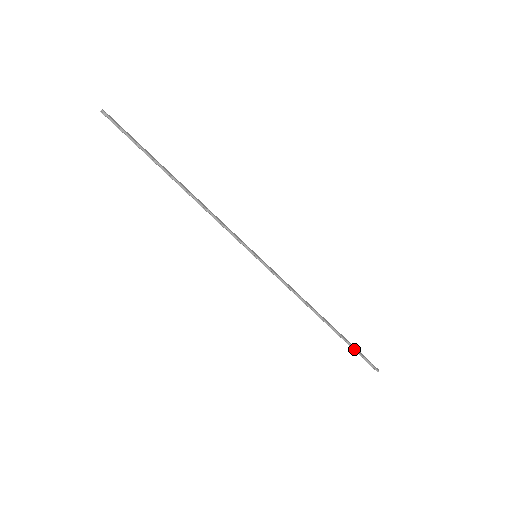
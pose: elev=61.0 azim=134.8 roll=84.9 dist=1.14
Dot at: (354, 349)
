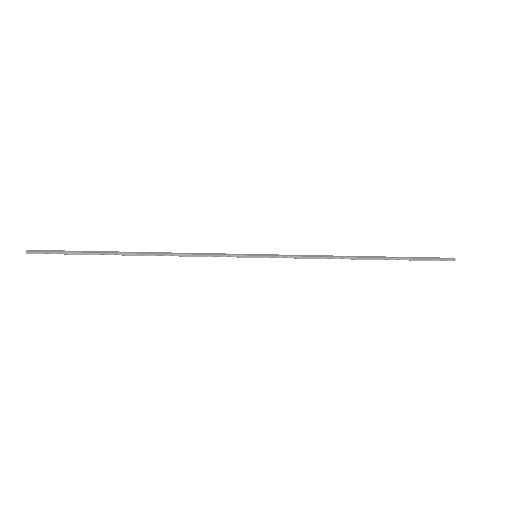
Dot at: (414, 260)
